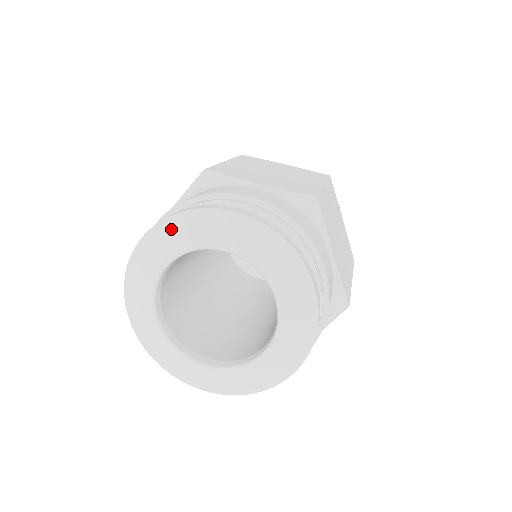
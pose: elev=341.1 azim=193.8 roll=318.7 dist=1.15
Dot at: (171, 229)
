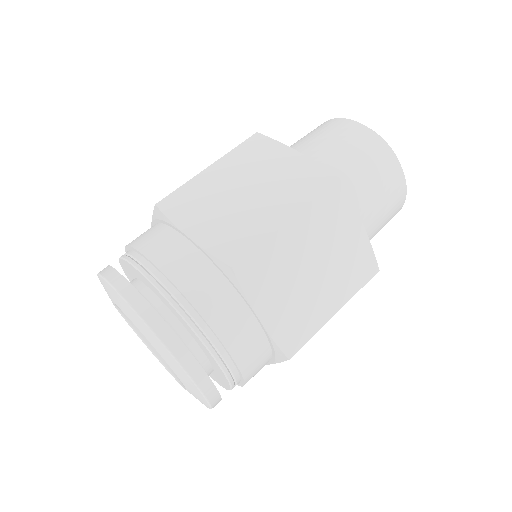
Dot at: (143, 326)
